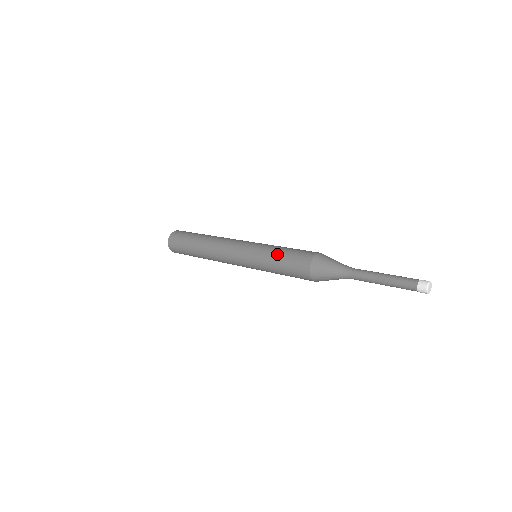
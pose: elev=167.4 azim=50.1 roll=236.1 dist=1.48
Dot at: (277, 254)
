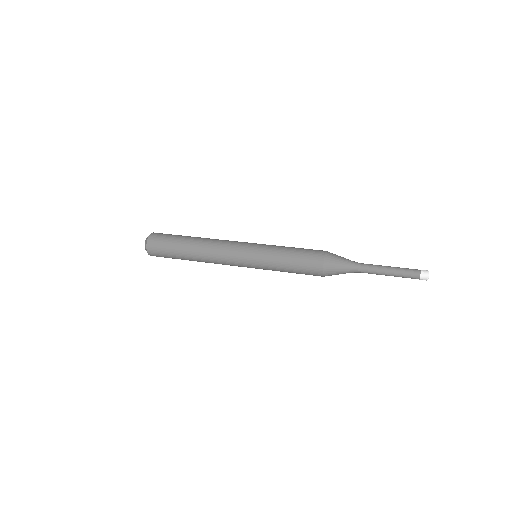
Dot at: (287, 250)
